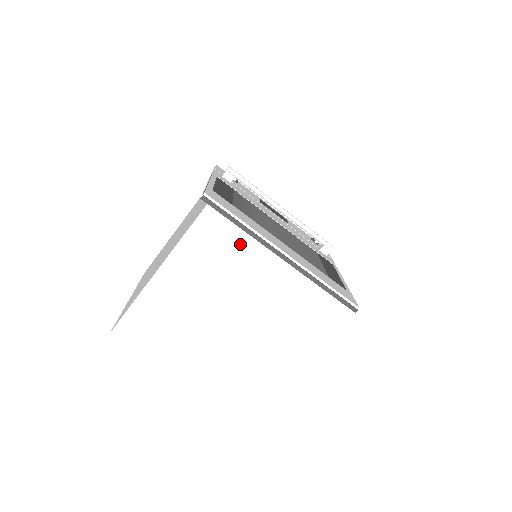
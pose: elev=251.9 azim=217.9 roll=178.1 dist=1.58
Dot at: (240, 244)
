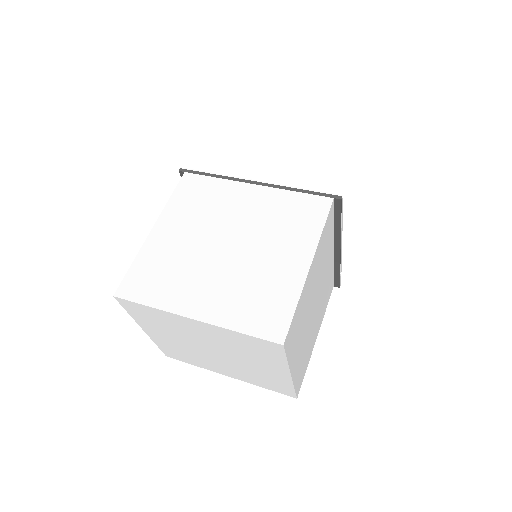
Dot at: (217, 187)
